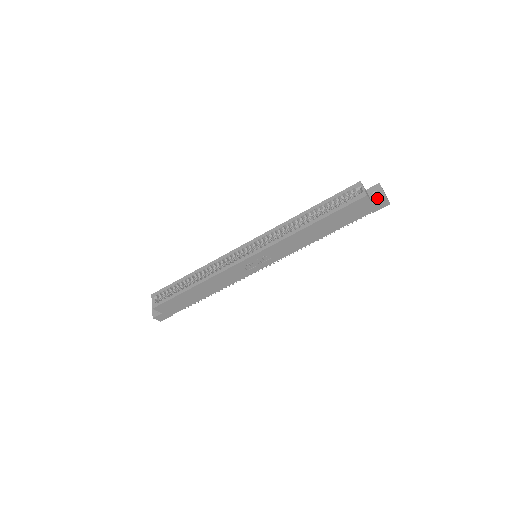
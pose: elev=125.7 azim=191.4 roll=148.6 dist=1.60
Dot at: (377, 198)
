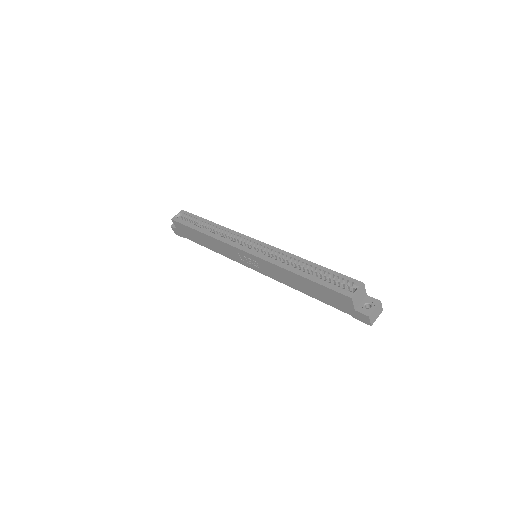
Dot at: (363, 310)
